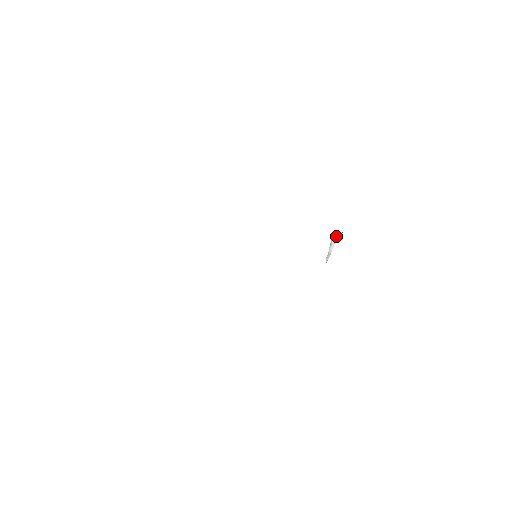
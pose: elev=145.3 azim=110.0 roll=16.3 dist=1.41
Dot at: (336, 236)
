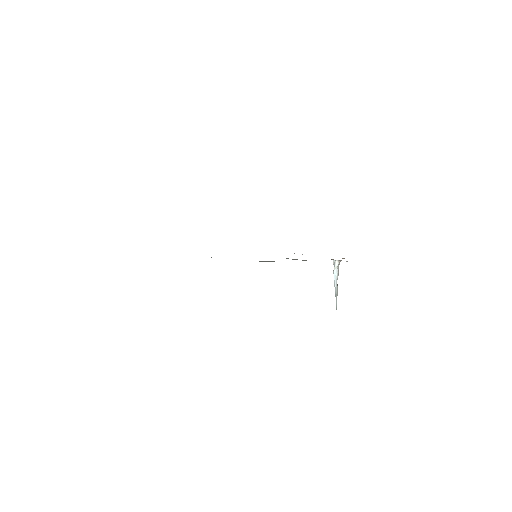
Dot at: (335, 264)
